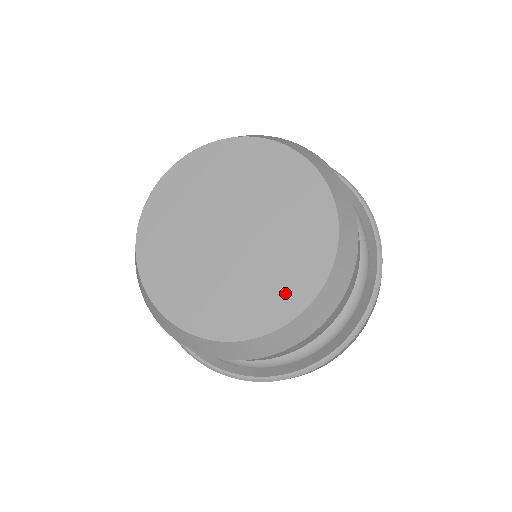
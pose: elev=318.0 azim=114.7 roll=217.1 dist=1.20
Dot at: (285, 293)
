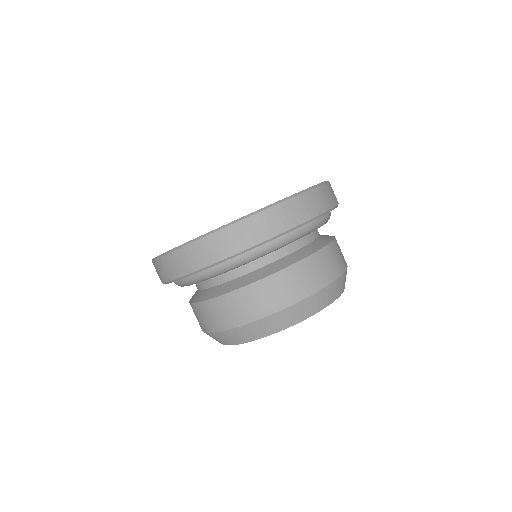
Dot at: occluded
